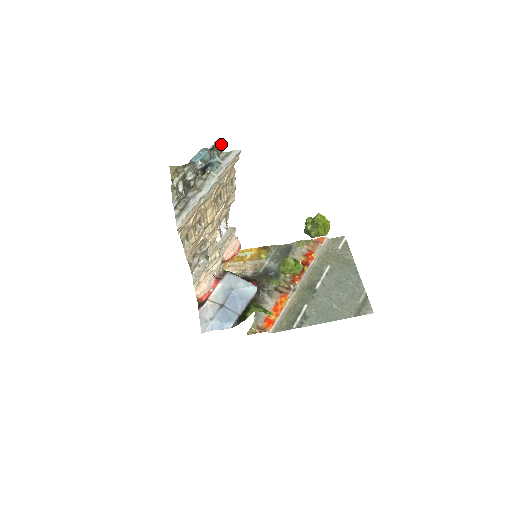
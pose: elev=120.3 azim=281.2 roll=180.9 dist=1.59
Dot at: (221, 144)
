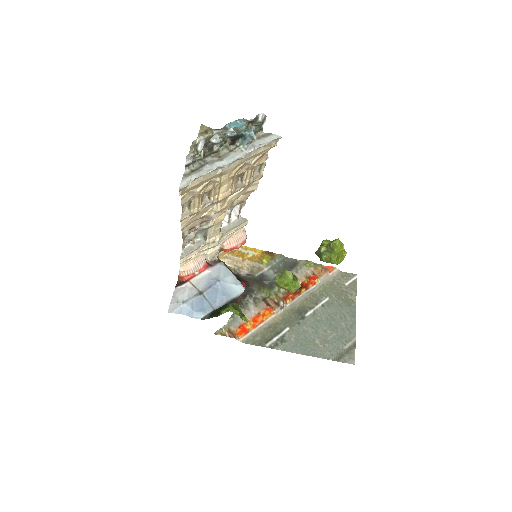
Dot at: (263, 121)
